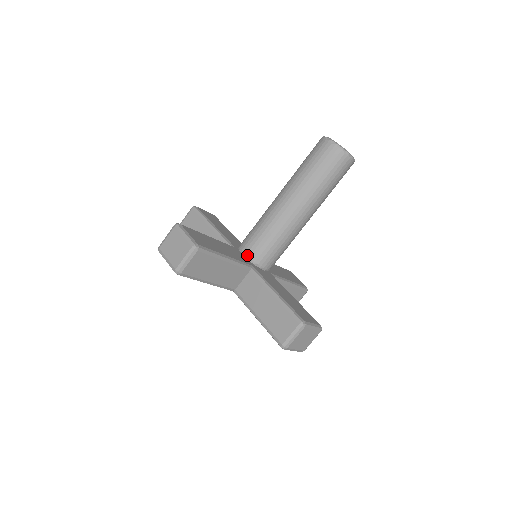
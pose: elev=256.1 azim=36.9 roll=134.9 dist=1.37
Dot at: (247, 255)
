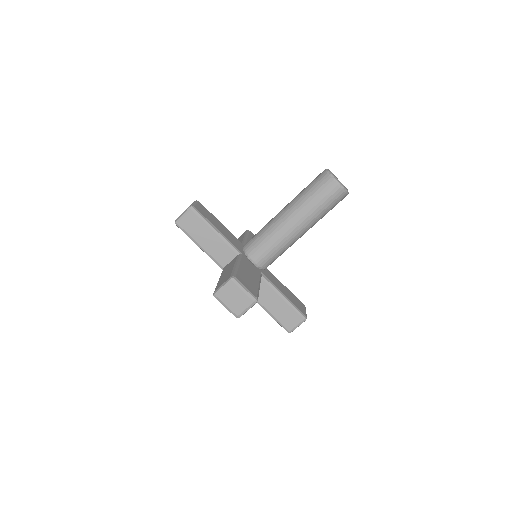
Dot at: (257, 264)
